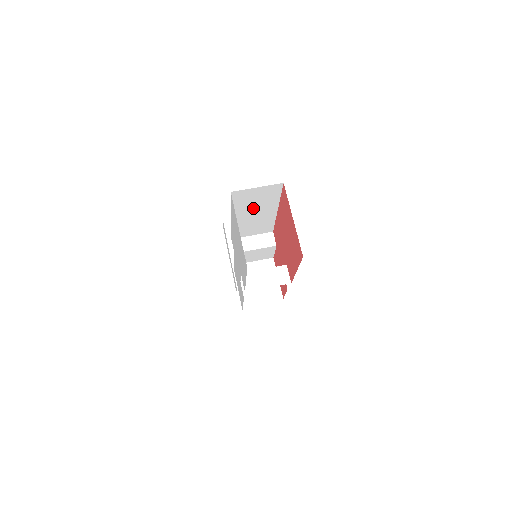
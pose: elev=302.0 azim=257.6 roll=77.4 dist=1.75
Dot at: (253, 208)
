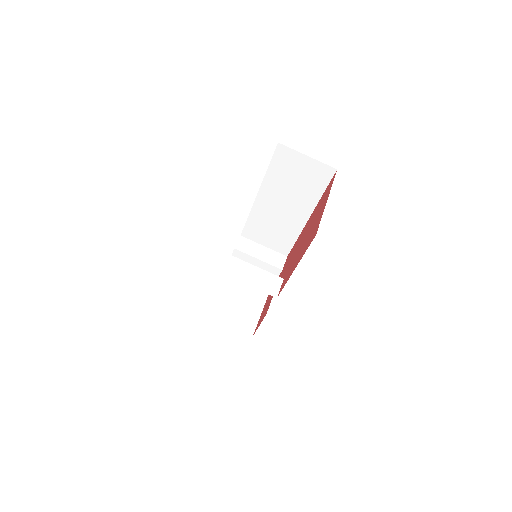
Dot at: (287, 193)
